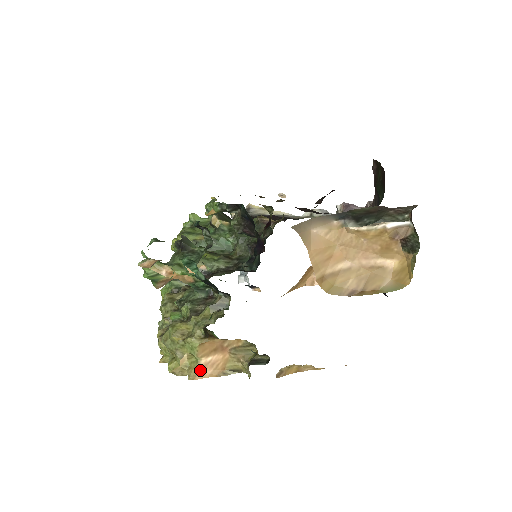
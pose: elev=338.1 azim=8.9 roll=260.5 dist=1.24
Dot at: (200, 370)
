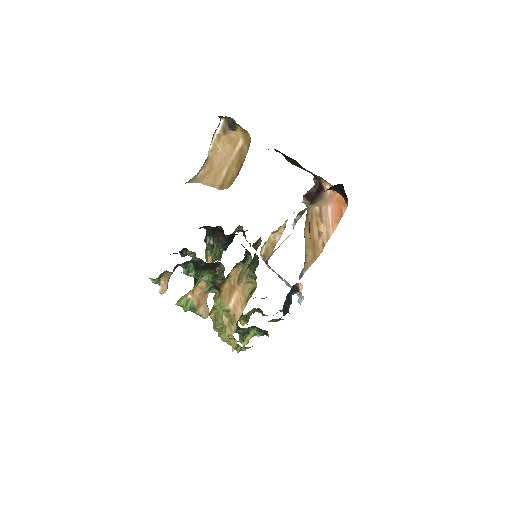
Dot at: (234, 313)
